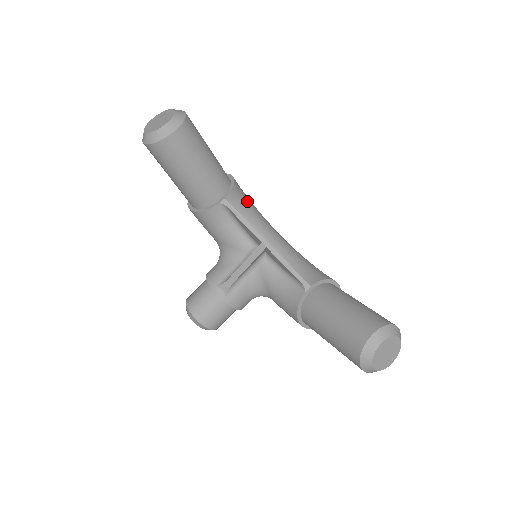
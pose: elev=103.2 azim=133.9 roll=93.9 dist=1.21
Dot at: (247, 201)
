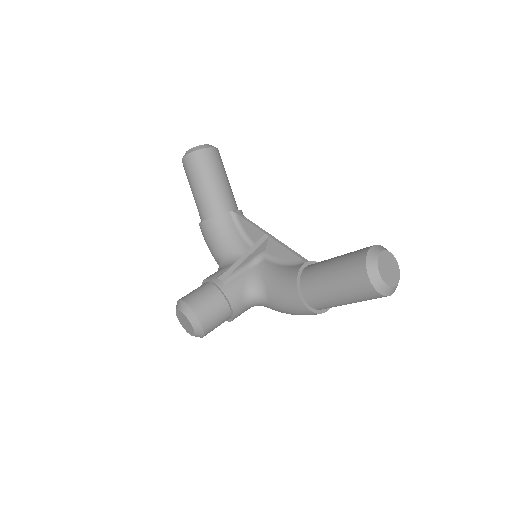
Dot at: occluded
